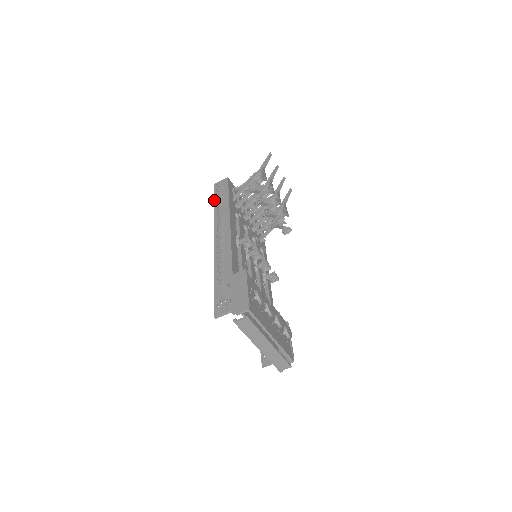
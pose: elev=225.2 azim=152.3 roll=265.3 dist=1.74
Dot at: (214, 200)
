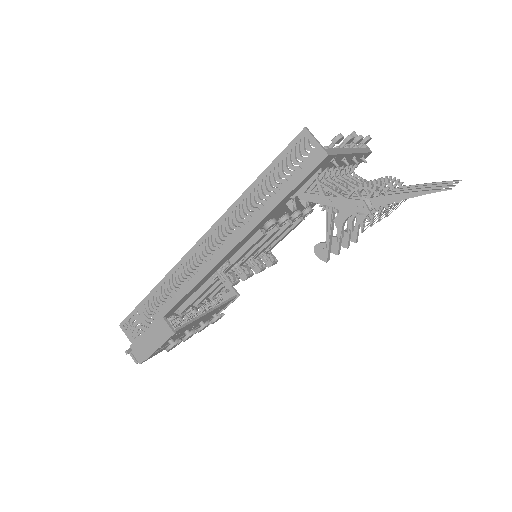
Dot at: (264, 172)
